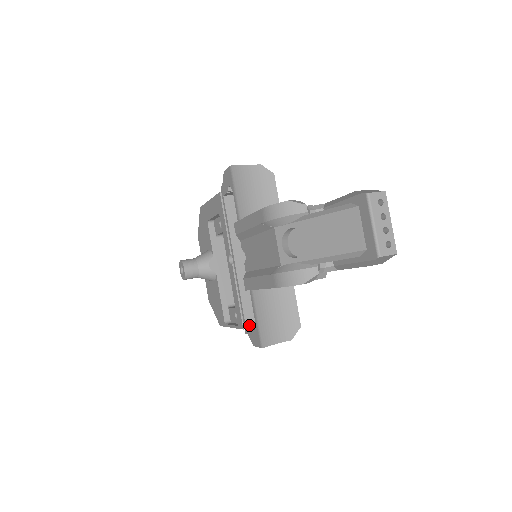
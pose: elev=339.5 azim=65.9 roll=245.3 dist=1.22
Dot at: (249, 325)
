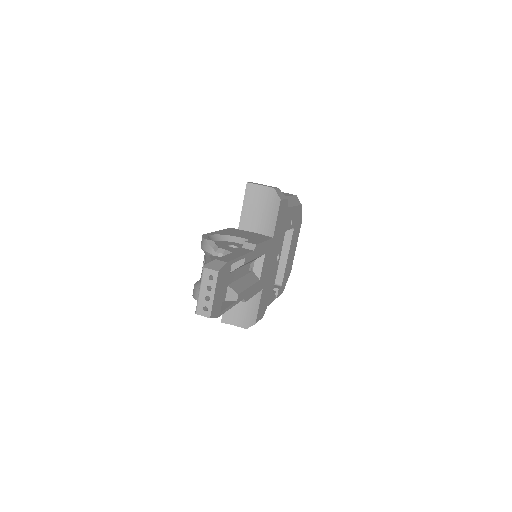
Dot at: occluded
